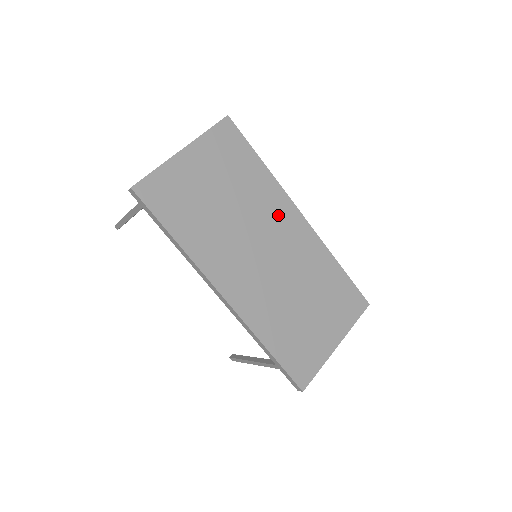
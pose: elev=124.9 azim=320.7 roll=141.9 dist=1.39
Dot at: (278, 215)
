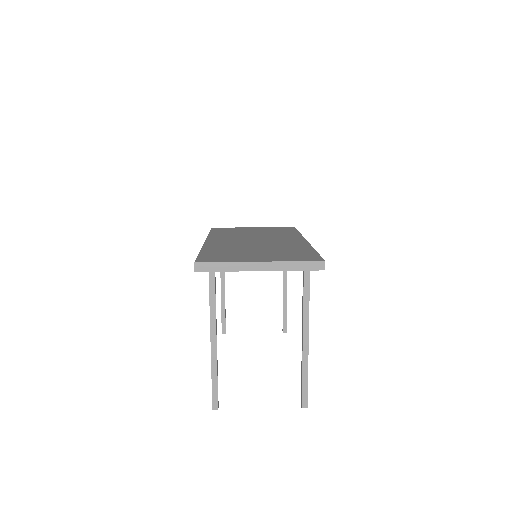
Dot at: (286, 238)
